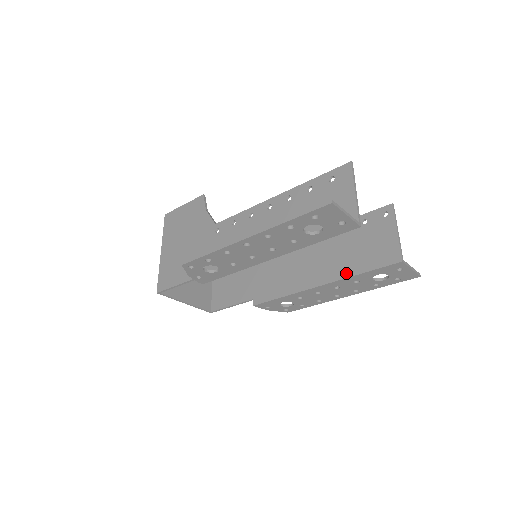
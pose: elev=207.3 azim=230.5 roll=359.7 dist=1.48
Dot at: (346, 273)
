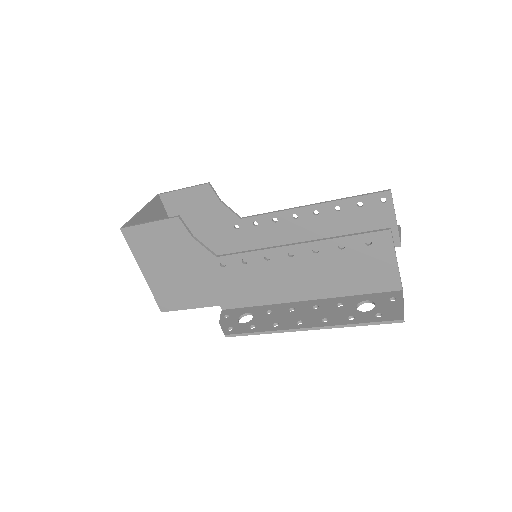
Dot at: occluded
